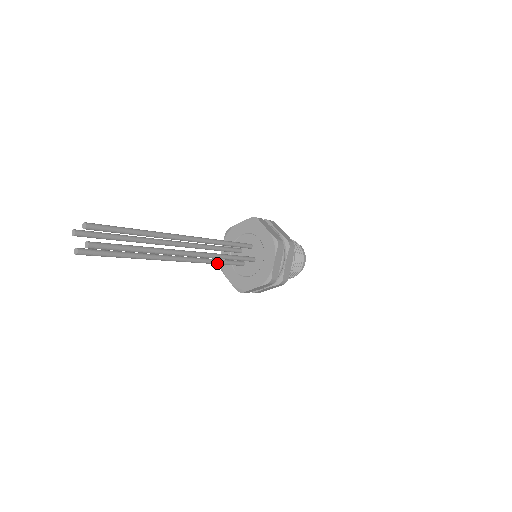
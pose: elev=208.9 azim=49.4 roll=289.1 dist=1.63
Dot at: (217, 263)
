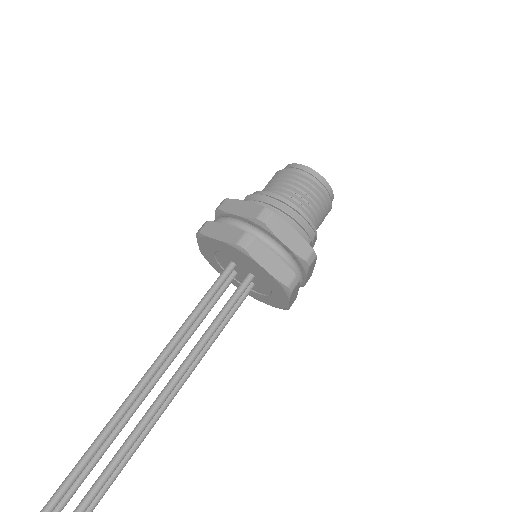
Dot at: (217, 335)
